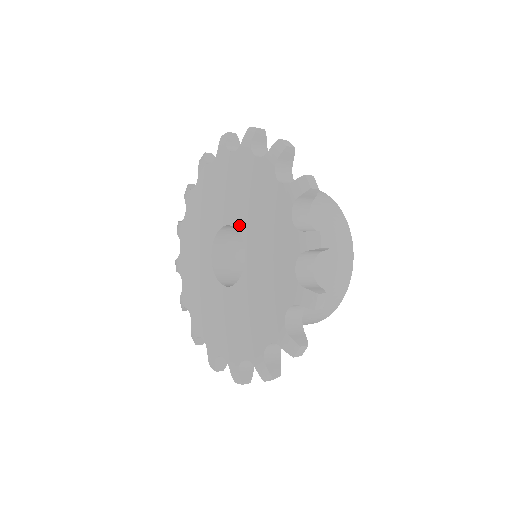
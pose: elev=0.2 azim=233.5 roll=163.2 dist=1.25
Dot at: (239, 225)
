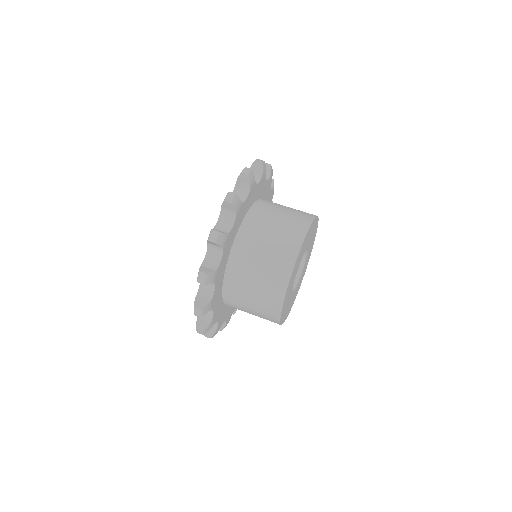
Dot at: occluded
